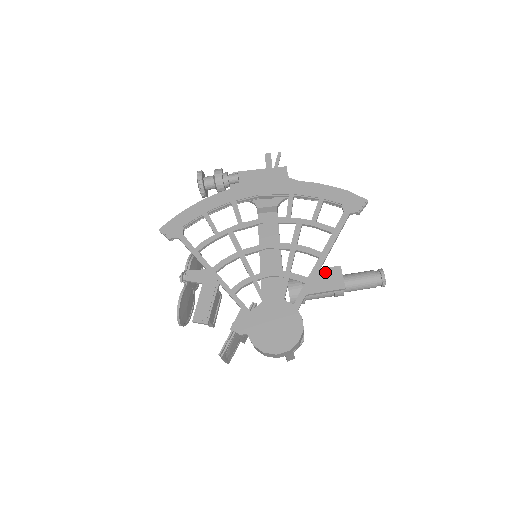
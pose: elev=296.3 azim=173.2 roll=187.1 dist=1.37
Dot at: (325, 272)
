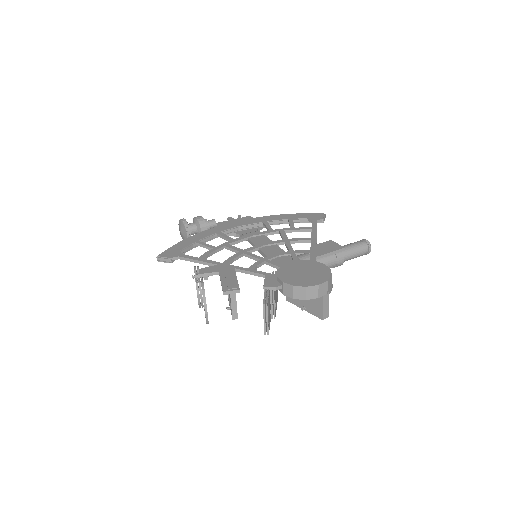
Dot at: (322, 245)
